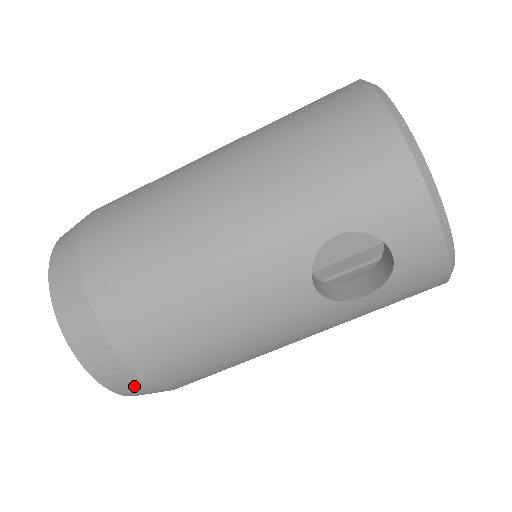
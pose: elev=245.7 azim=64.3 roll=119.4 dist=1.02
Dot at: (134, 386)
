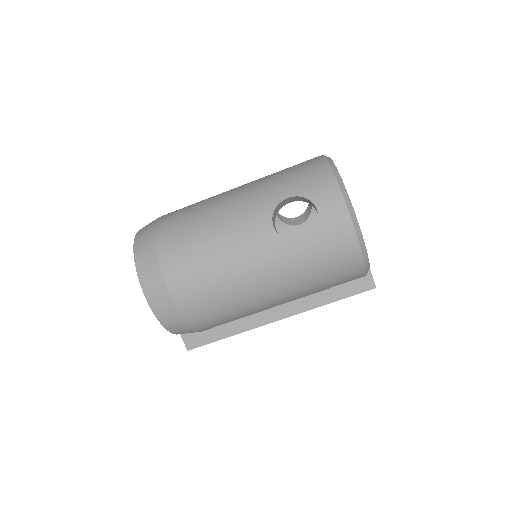
Dot at: (159, 291)
